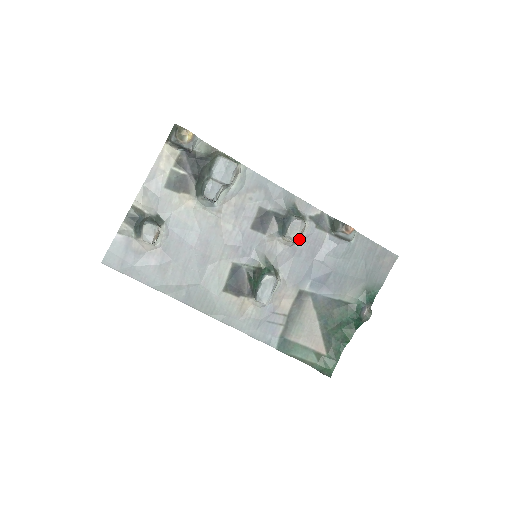
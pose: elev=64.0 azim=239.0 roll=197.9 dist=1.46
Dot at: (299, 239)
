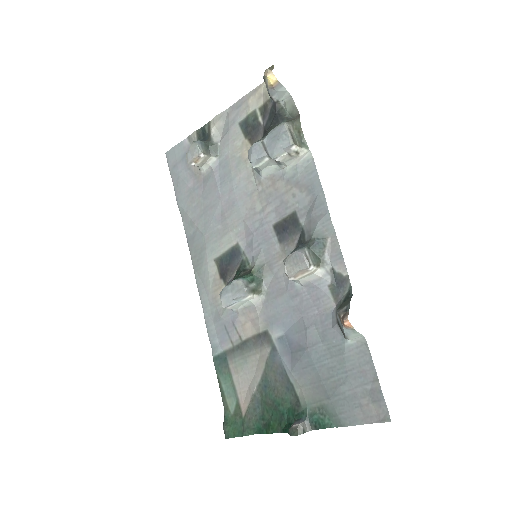
Dot at: (297, 278)
